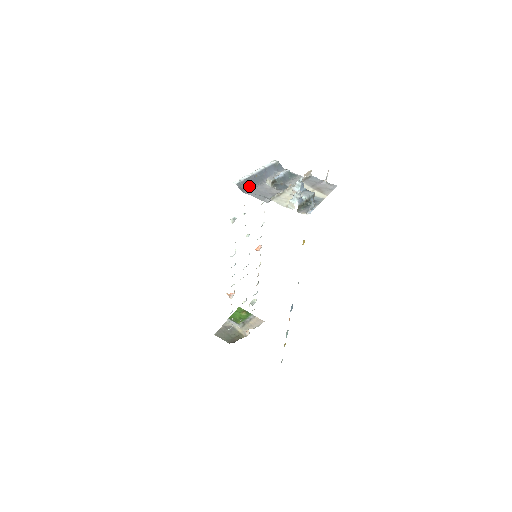
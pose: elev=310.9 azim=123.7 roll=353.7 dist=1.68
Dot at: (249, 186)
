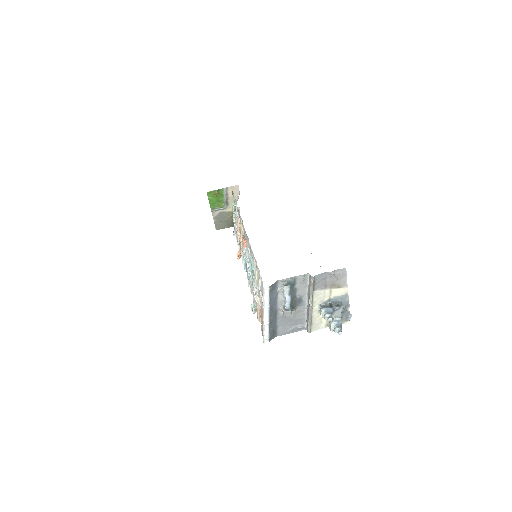
Dot at: (275, 329)
